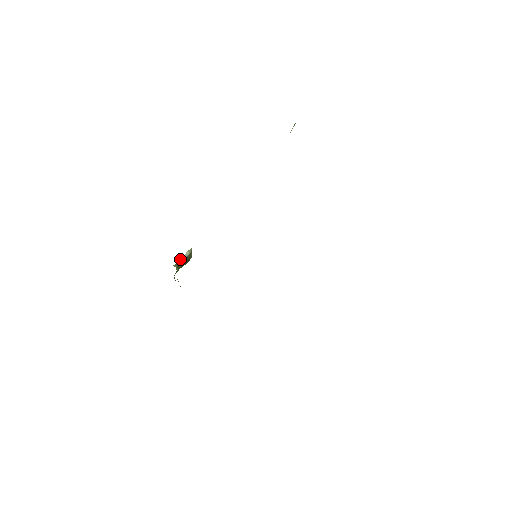
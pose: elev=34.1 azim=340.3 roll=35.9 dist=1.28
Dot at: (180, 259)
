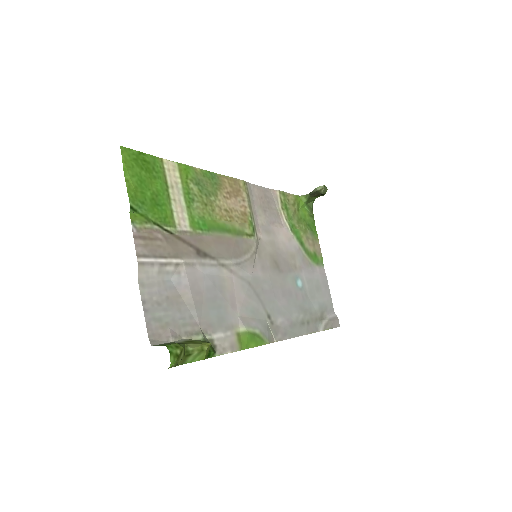
Dot at: occluded
